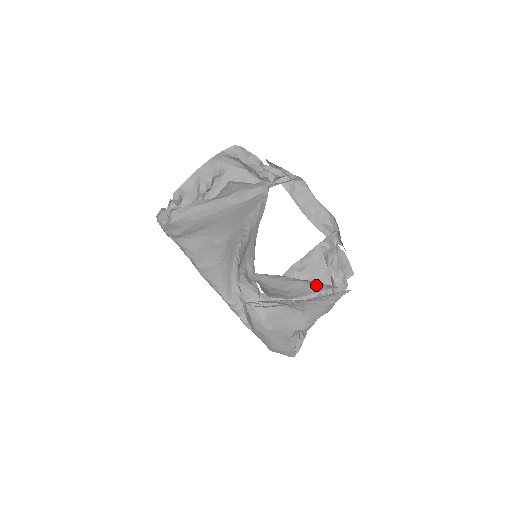
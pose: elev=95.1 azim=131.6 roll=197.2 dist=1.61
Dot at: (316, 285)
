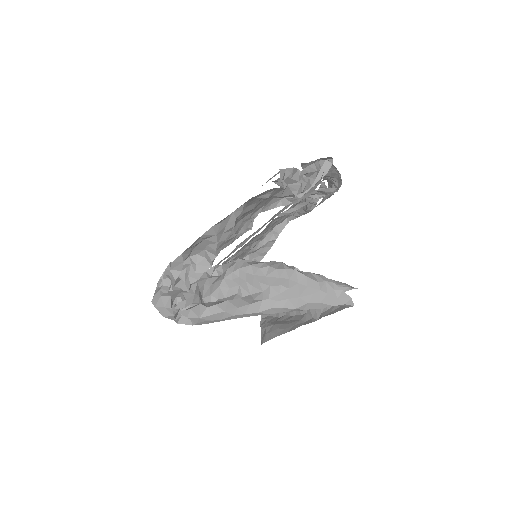
Dot at: occluded
